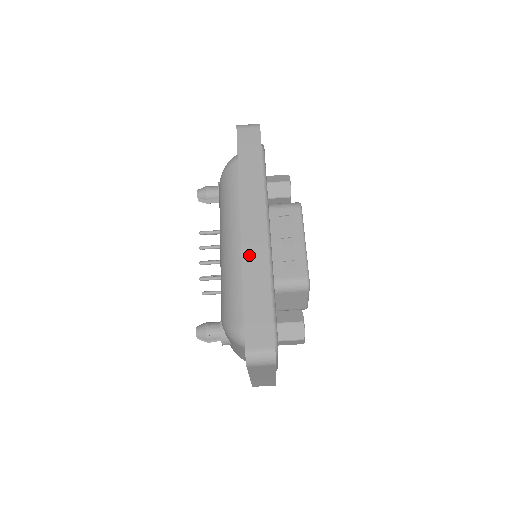
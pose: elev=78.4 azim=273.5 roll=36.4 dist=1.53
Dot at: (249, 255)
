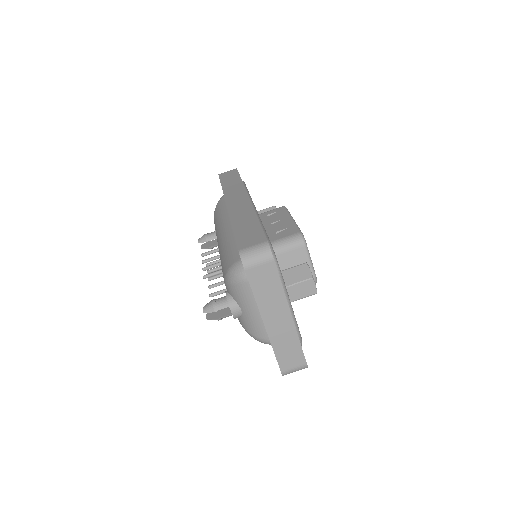
Dot at: (235, 212)
